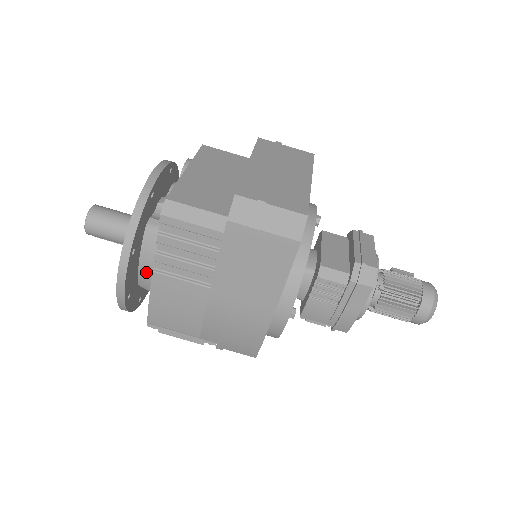
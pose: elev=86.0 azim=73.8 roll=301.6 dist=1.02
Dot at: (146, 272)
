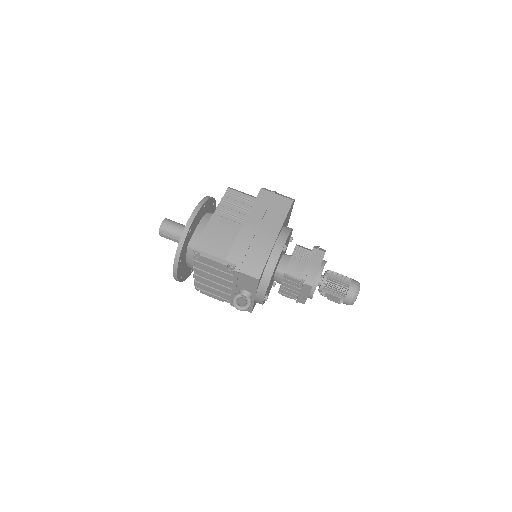
Dot at: (200, 230)
